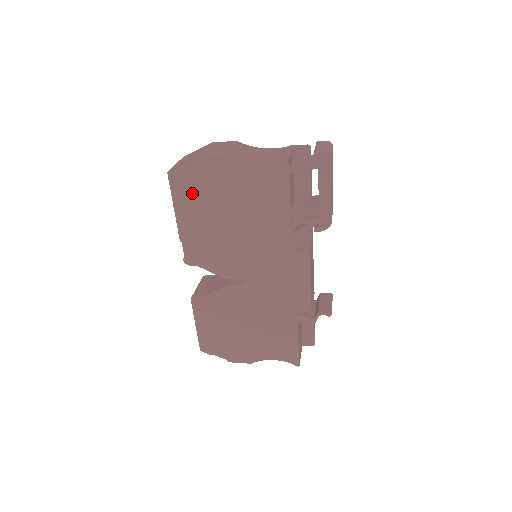
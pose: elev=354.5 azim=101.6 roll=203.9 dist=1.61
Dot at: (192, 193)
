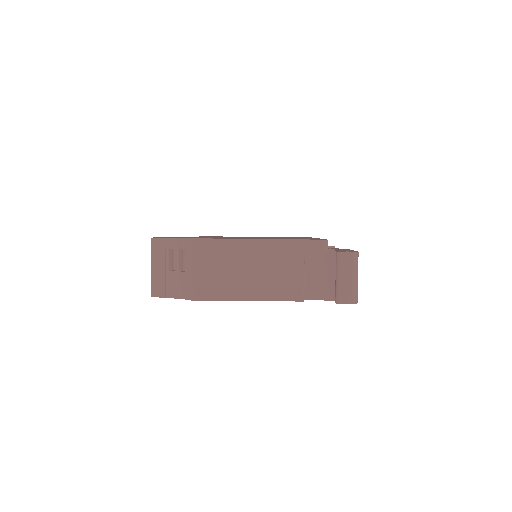
Dot at: occluded
